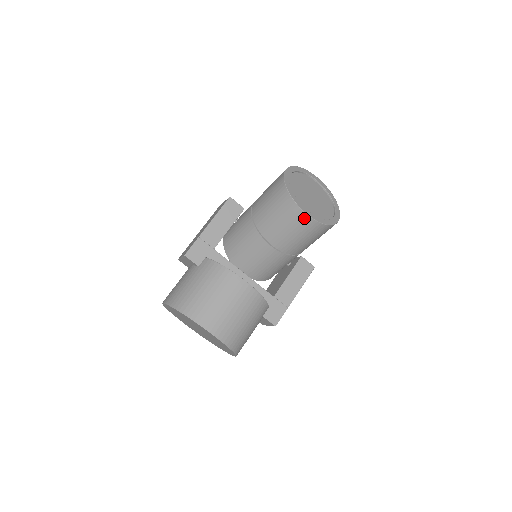
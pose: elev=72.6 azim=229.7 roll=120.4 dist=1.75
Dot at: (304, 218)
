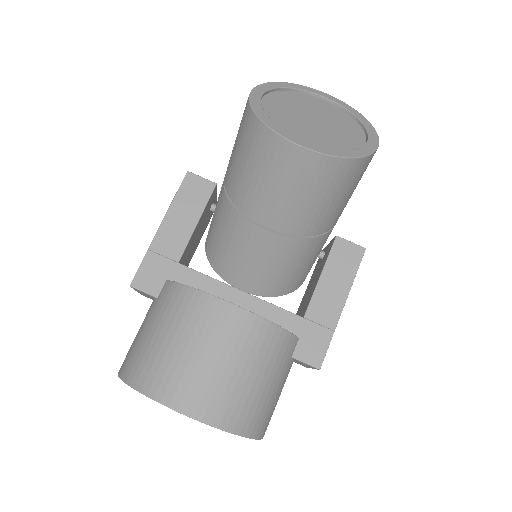
Dot at: (301, 157)
